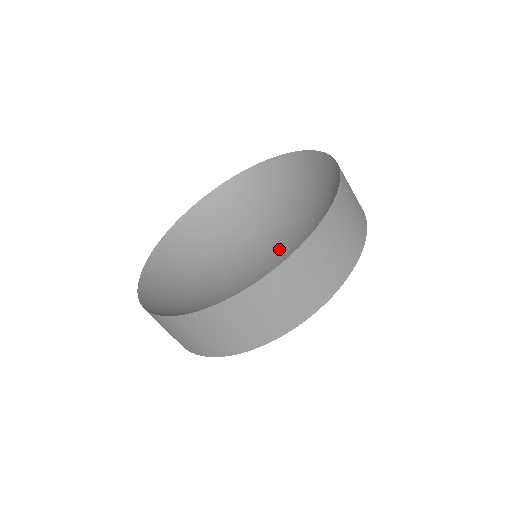
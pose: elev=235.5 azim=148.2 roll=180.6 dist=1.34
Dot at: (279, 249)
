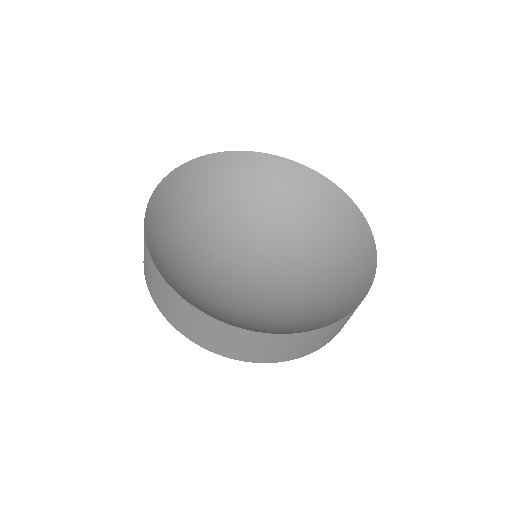
Dot at: (275, 269)
